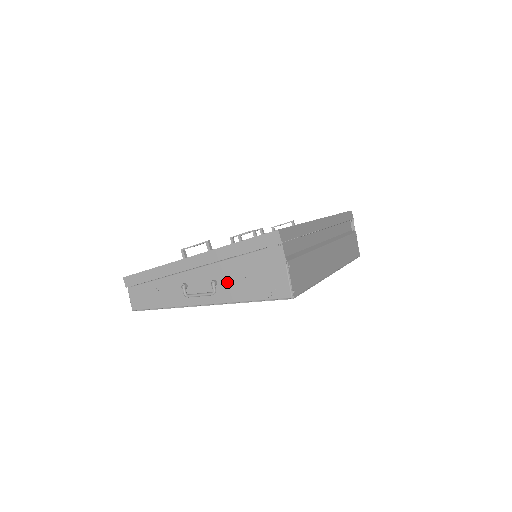
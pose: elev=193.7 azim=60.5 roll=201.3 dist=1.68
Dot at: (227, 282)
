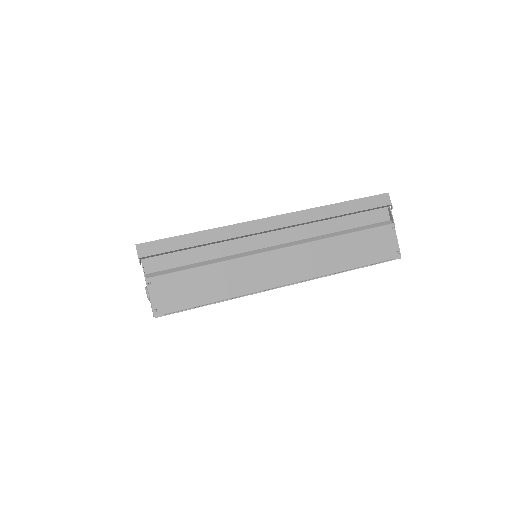
Dot at: occluded
